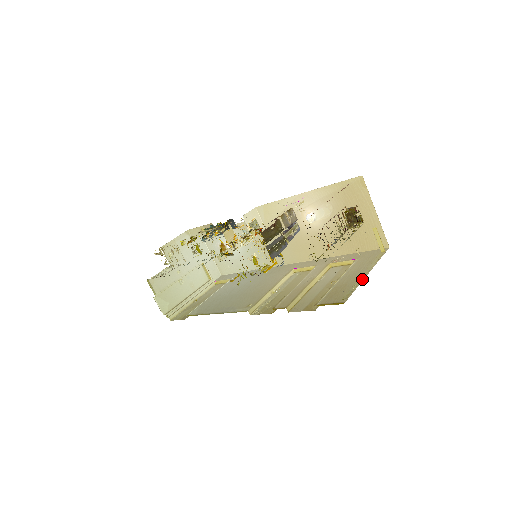
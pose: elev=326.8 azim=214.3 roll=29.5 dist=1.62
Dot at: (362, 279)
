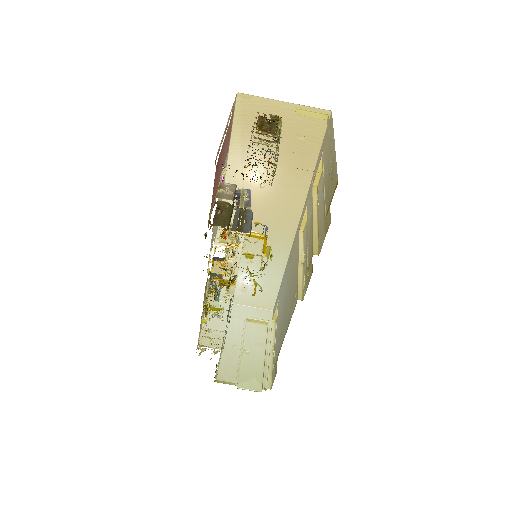
Dot at: (334, 152)
